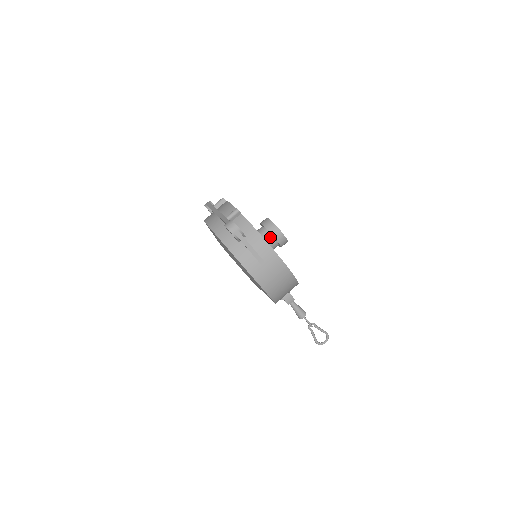
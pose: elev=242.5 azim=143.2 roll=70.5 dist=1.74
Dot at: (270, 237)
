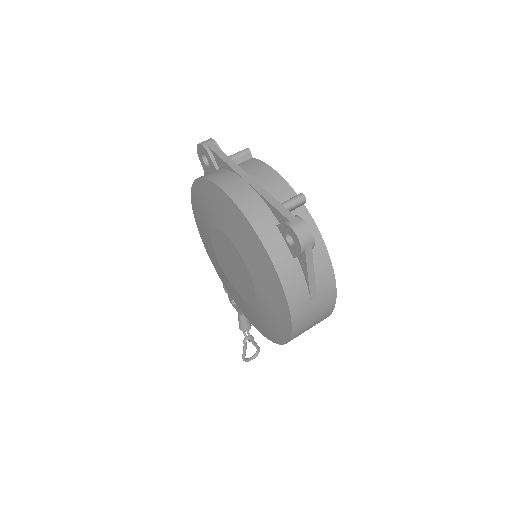
Dot at: occluded
